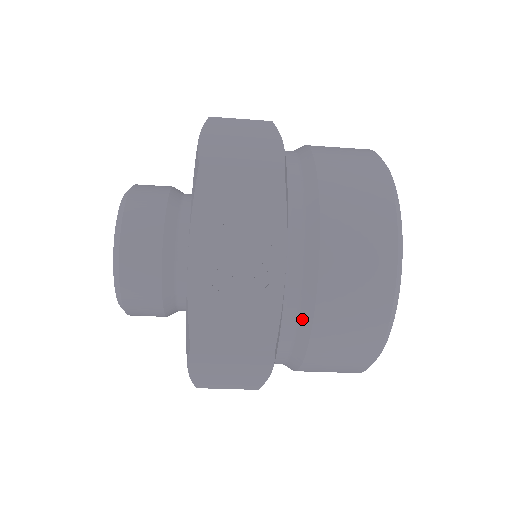
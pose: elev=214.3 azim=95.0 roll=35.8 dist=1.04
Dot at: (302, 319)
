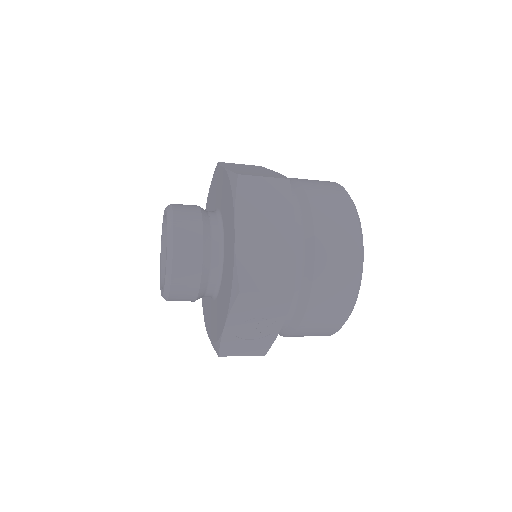
Dot at: (283, 333)
